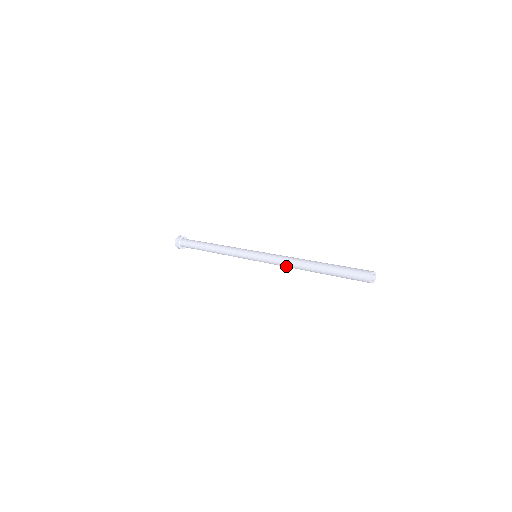
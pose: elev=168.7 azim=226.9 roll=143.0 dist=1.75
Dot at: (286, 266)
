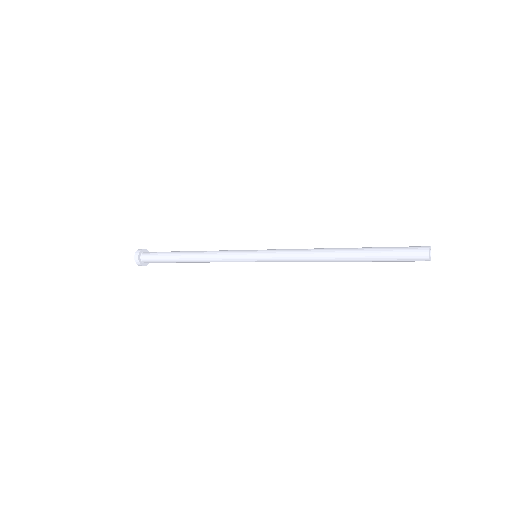
Dot at: (302, 258)
